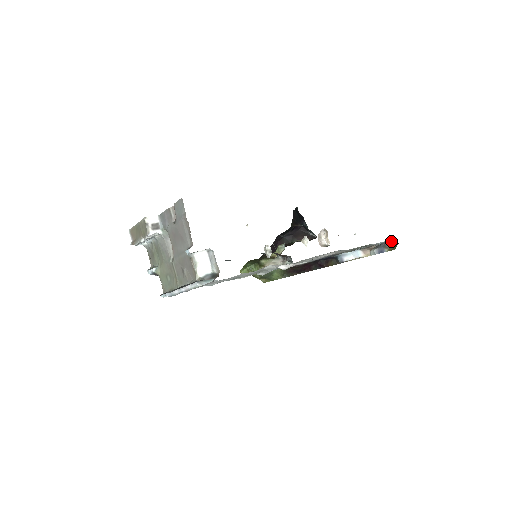
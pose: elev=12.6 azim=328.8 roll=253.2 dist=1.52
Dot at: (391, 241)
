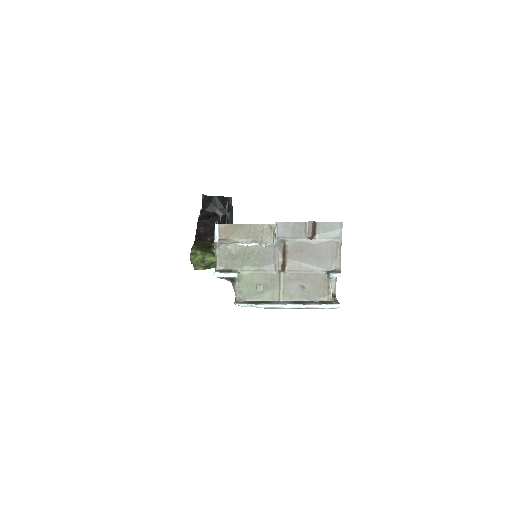
Dot at: occluded
